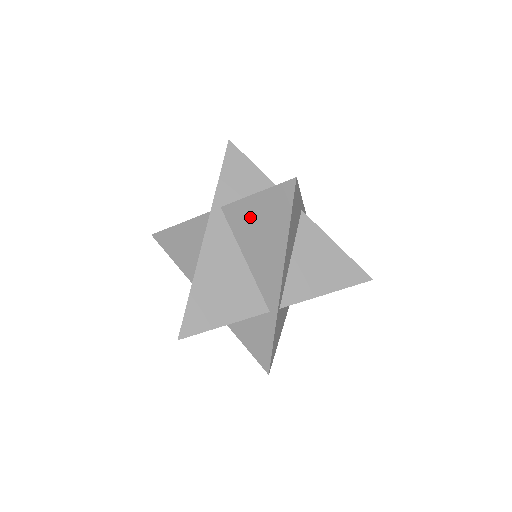
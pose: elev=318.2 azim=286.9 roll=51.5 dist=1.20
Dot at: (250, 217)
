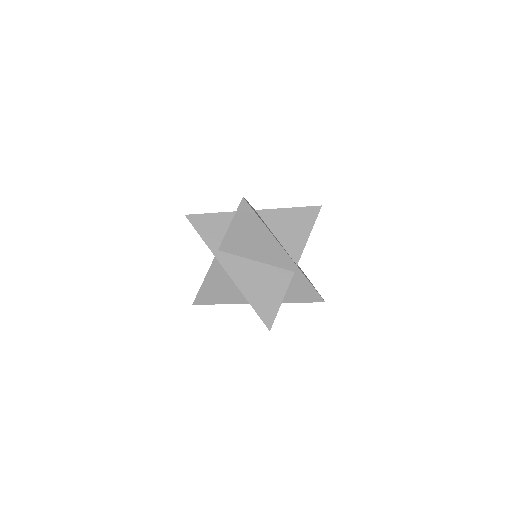
Dot at: (238, 239)
